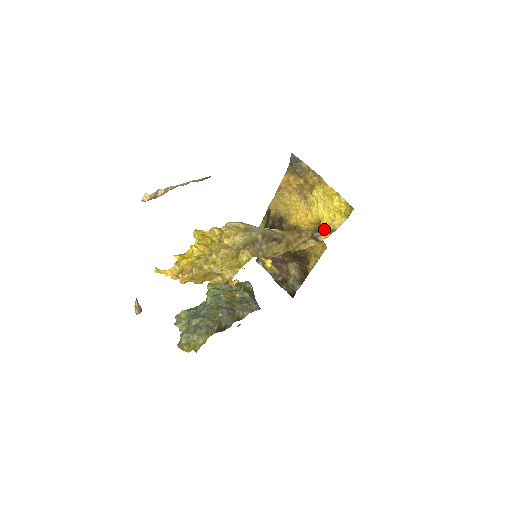
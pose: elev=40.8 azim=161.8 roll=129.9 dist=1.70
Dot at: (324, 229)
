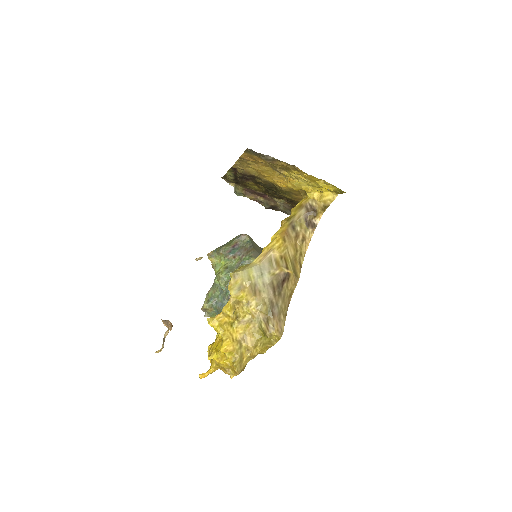
Dot at: (315, 206)
